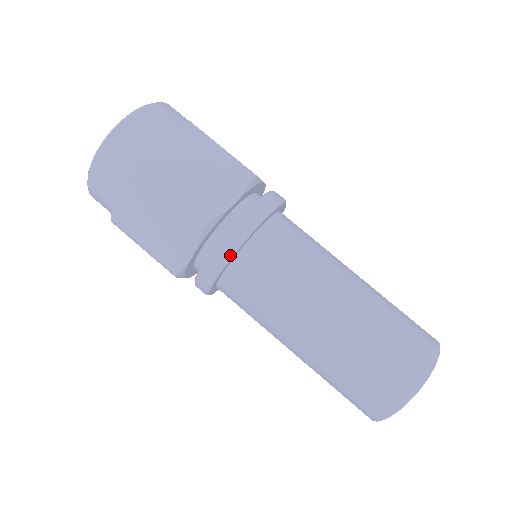
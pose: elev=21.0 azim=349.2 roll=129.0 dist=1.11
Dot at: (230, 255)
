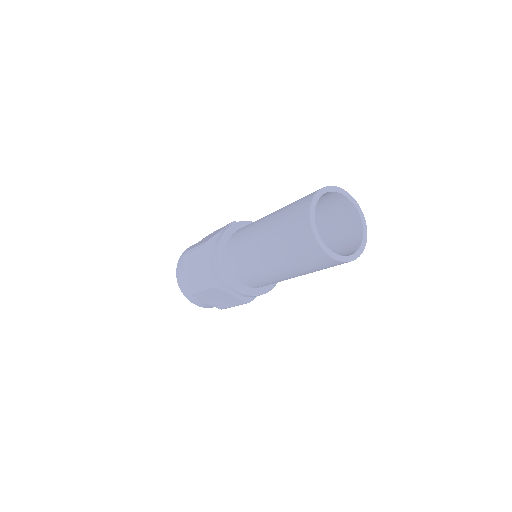
Dot at: (219, 244)
